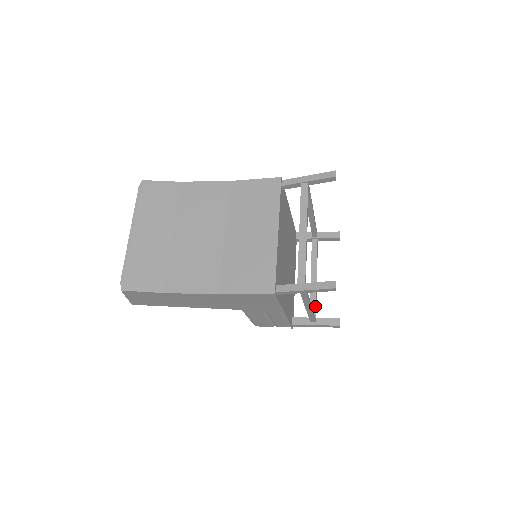
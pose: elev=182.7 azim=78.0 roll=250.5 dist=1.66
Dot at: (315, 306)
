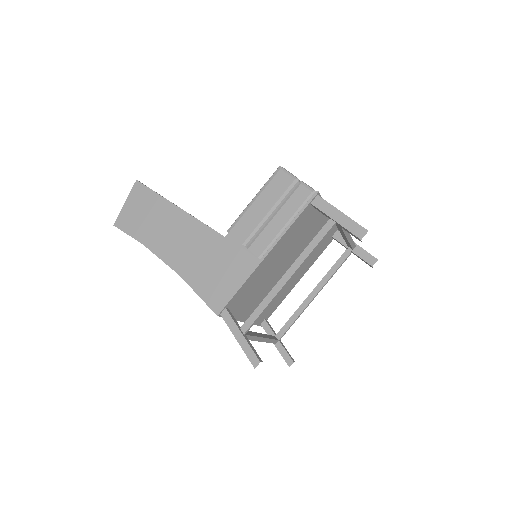
Dot at: (350, 246)
